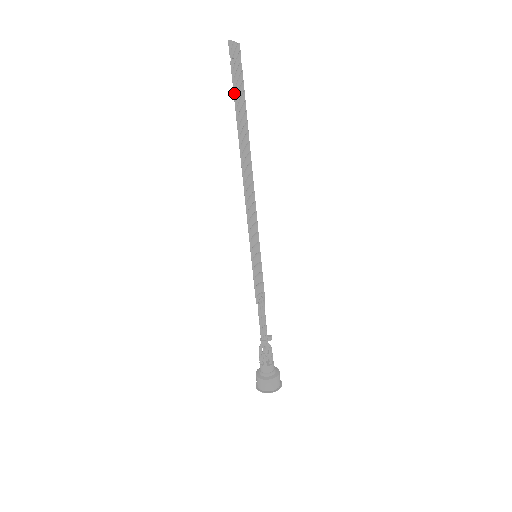
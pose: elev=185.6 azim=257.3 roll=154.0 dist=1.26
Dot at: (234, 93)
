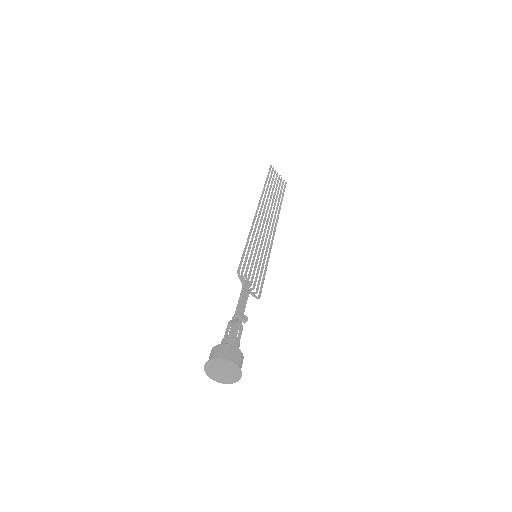
Dot at: (266, 178)
